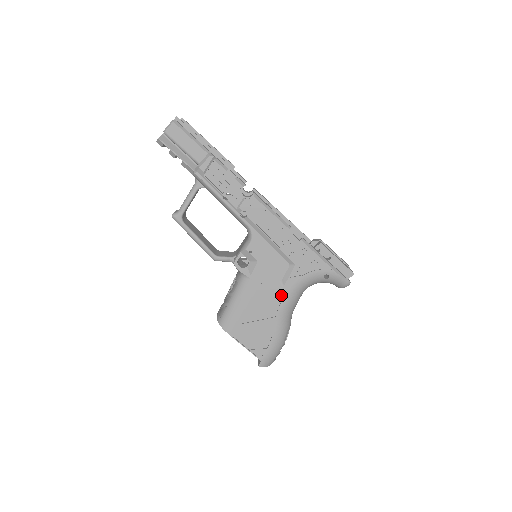
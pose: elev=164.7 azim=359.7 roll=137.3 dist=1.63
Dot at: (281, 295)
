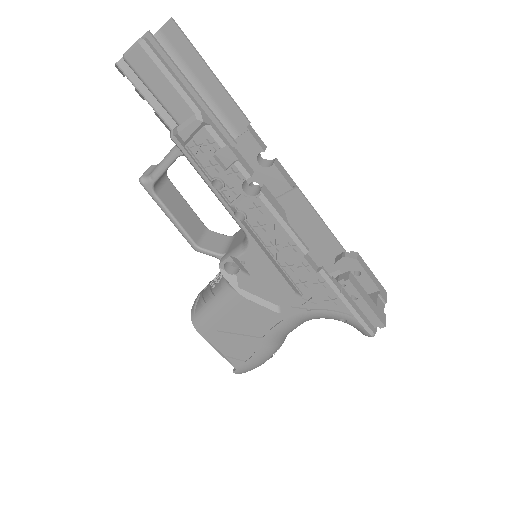
Dot at: (275, 320)
